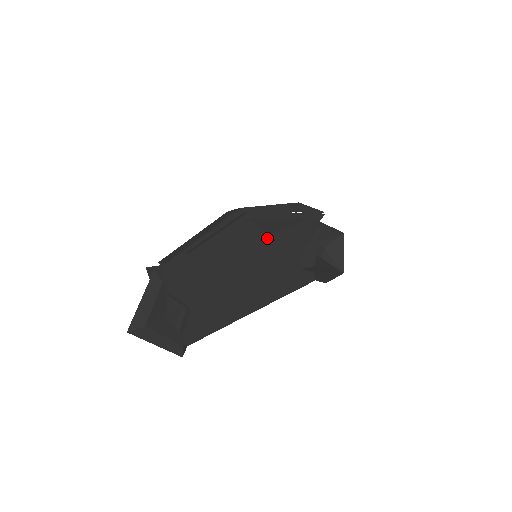
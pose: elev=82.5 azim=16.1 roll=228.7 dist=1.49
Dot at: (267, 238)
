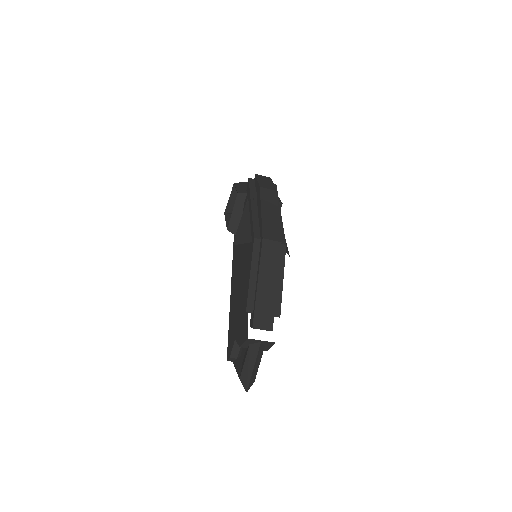
Dot at: occluded
